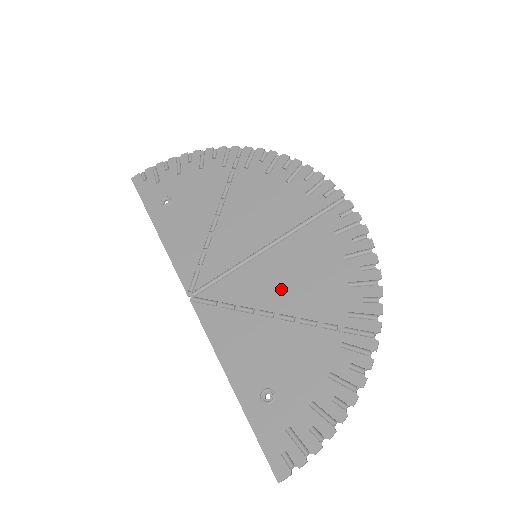
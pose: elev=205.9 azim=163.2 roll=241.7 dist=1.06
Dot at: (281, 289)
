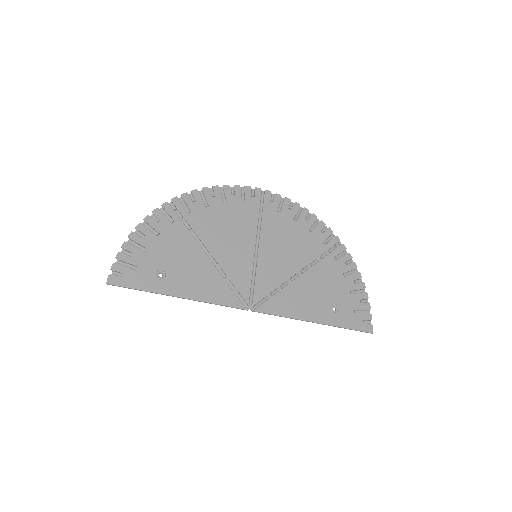
Dot at: (287, 260)
